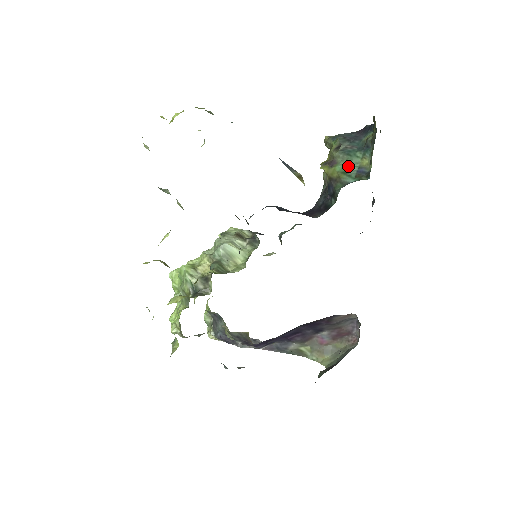
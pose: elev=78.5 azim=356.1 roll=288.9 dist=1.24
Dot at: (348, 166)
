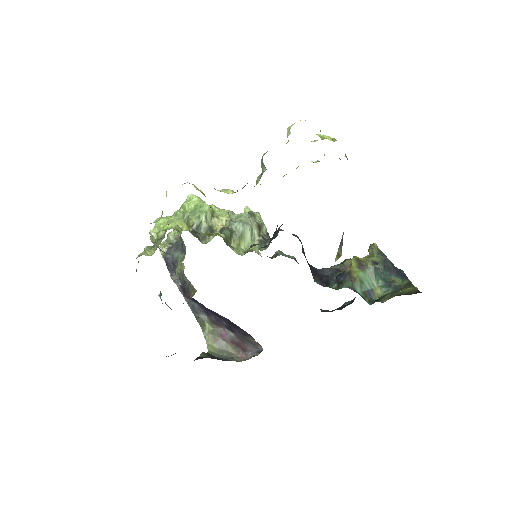
Dot at: (367, 281)
